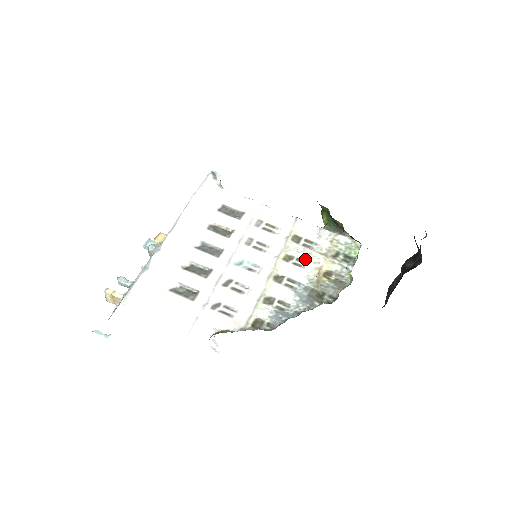
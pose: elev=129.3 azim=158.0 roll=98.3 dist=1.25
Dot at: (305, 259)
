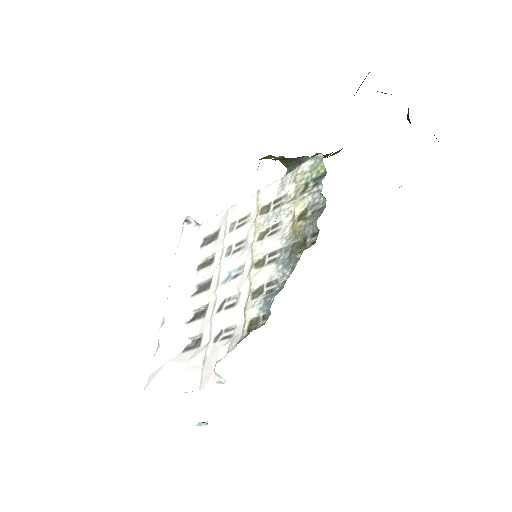
Dot at: (278, 221)
